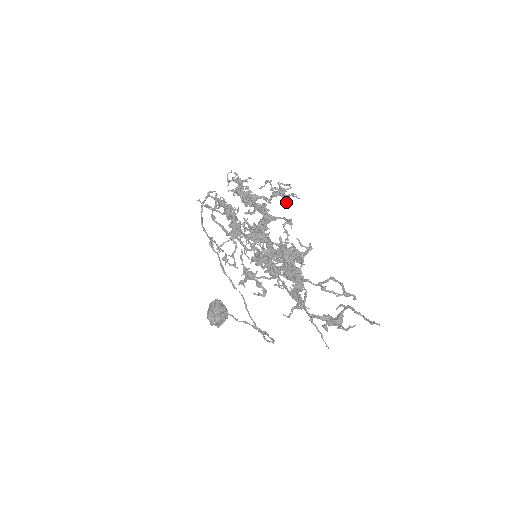
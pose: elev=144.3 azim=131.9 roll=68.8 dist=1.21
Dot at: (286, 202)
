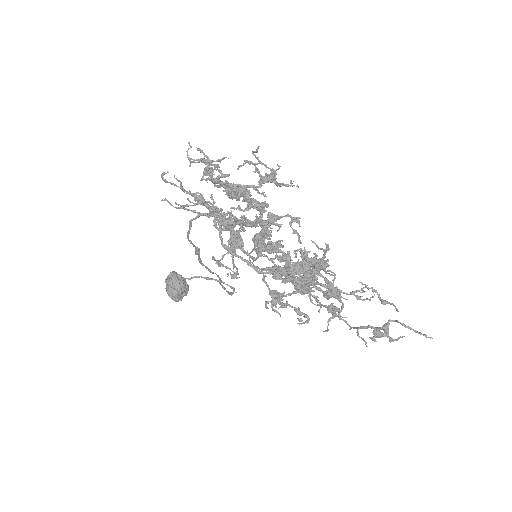
Dot at: (277, 186)
